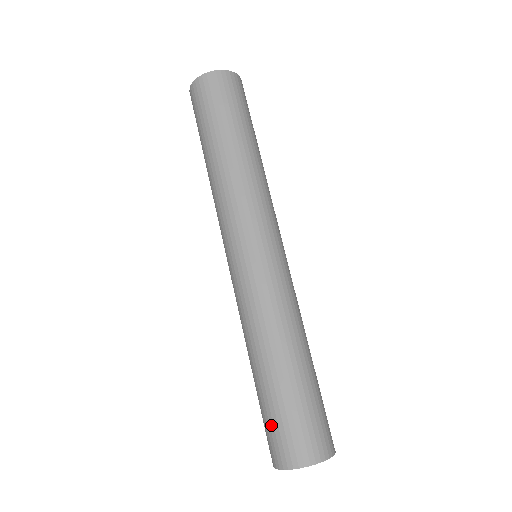
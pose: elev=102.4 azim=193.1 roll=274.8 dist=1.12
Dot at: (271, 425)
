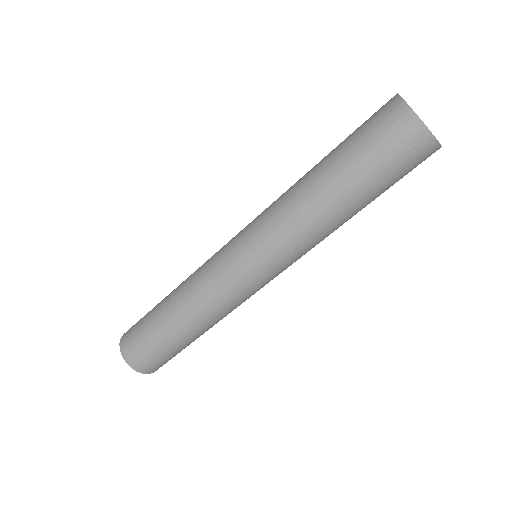
Dot at: (142, 318)
